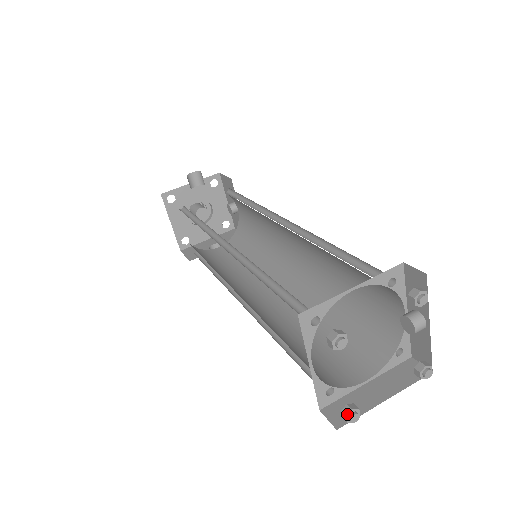
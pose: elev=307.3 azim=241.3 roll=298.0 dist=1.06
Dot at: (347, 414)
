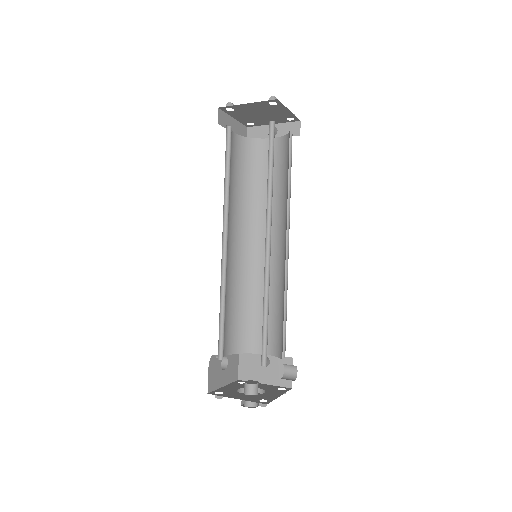
Dot at: (269, 99)
